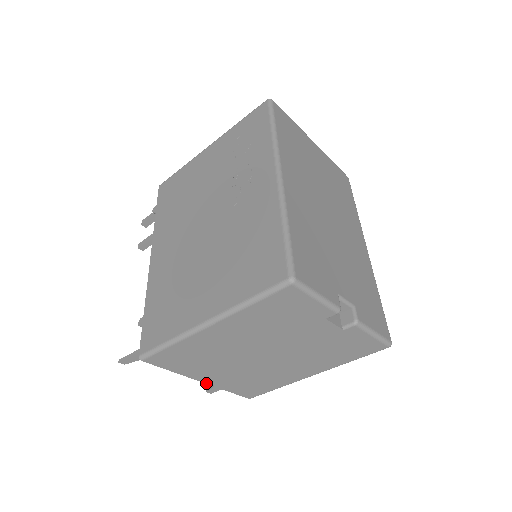
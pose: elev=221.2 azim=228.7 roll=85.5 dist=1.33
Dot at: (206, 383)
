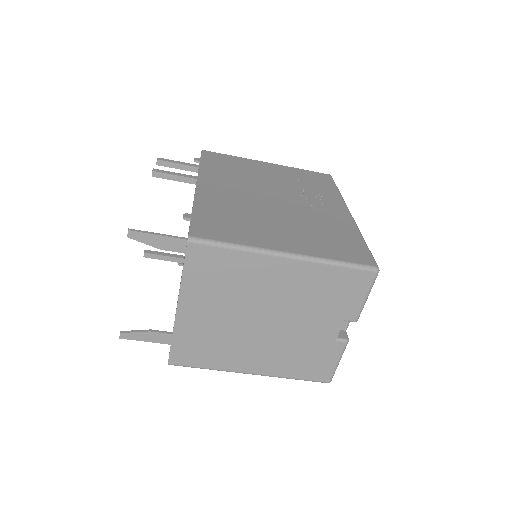
Dot at: (176, 314)
